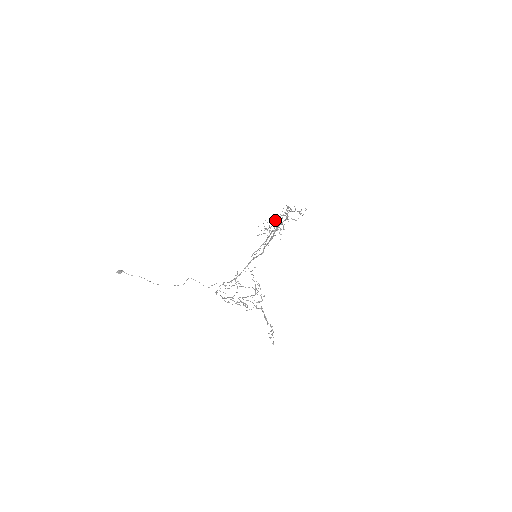
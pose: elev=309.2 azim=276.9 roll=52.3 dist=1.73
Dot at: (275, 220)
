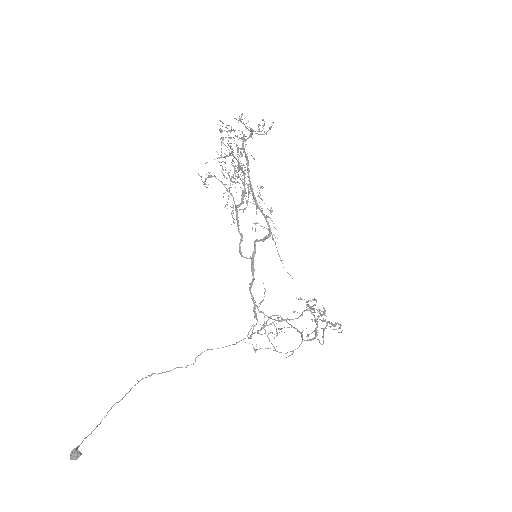
Dot at: occluded
